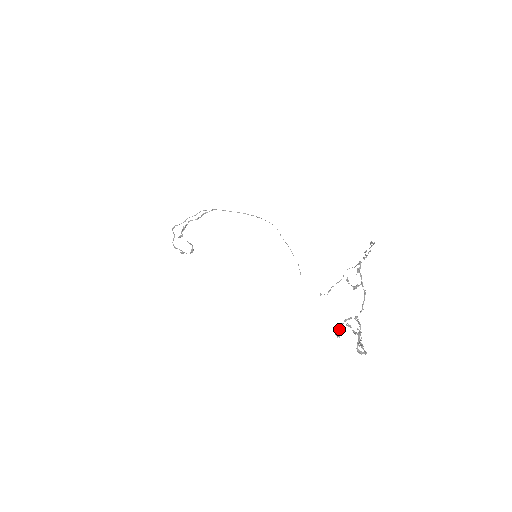
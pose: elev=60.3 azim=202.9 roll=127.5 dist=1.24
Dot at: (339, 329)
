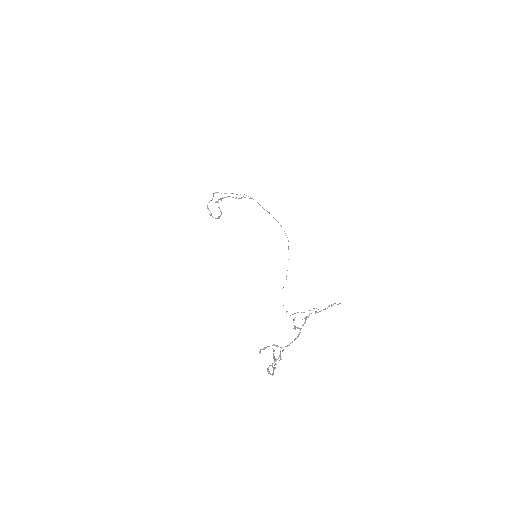
Dot at: (264, 348)
